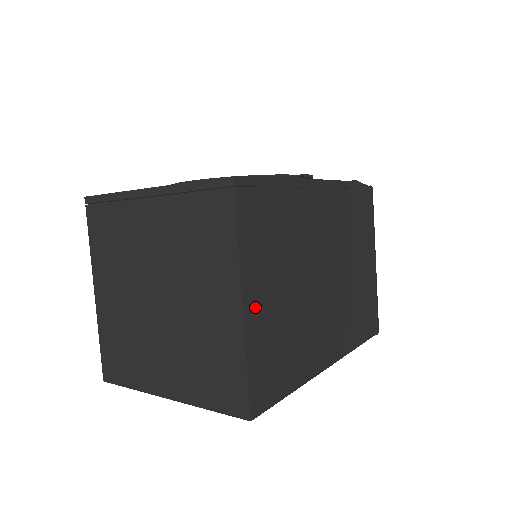
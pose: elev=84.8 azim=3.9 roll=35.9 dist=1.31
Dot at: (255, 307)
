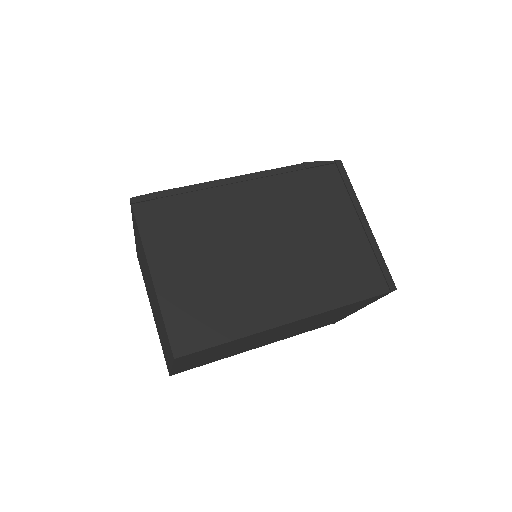
Dot at: (167, 277)
